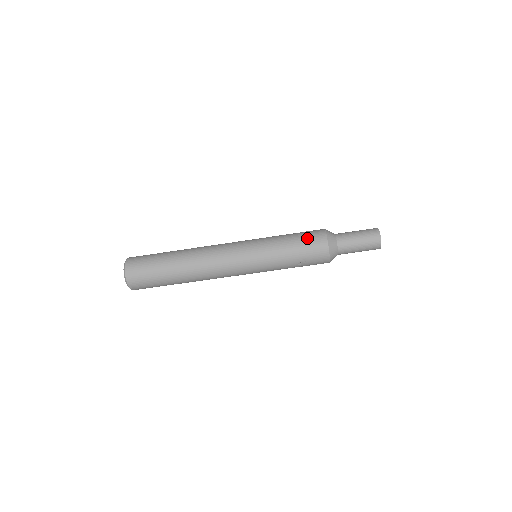
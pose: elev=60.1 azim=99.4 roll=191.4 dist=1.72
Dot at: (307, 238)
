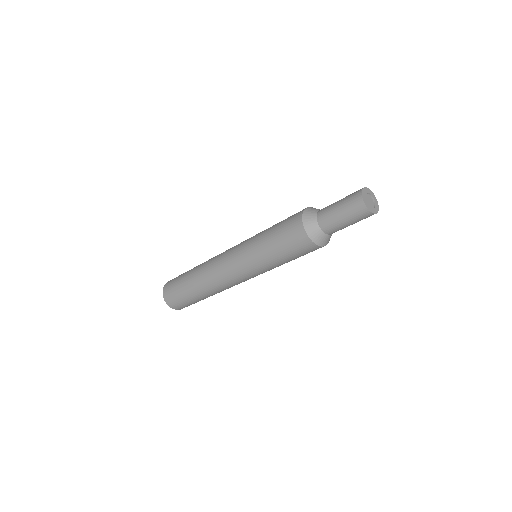
Dot at: (294, 250)
